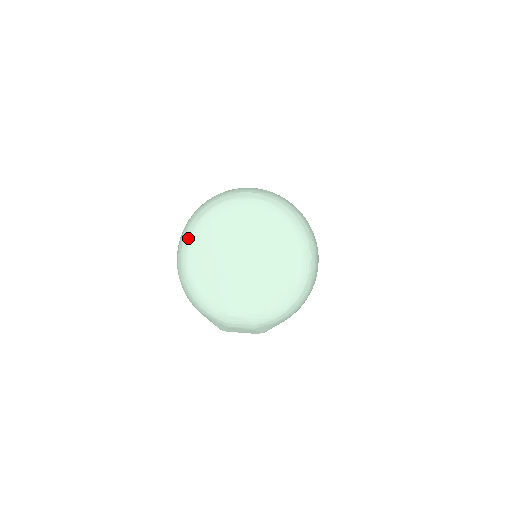
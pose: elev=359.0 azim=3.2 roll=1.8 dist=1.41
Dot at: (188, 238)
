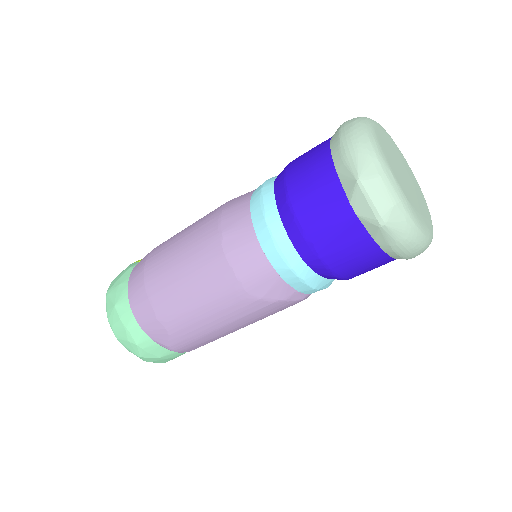
Dot at: occluded
